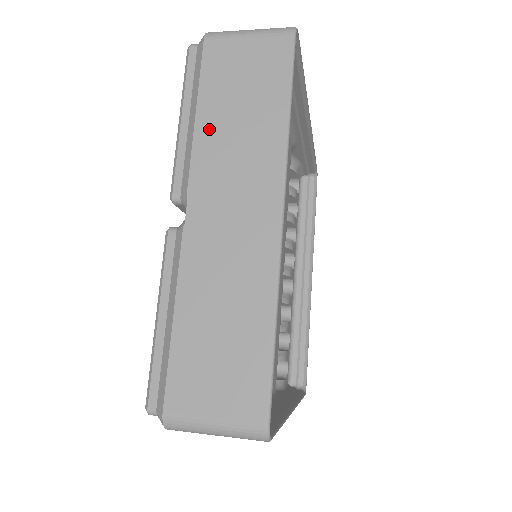
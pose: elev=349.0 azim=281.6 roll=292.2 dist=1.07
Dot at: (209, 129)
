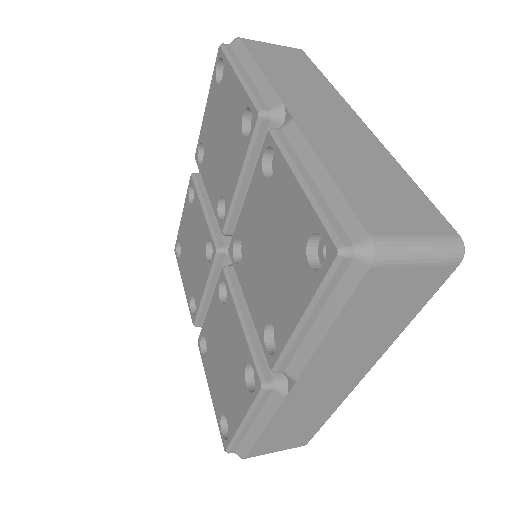
Dot at: (275, 76)
